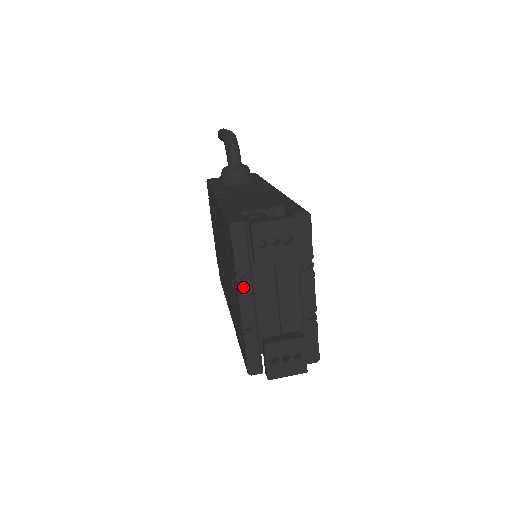
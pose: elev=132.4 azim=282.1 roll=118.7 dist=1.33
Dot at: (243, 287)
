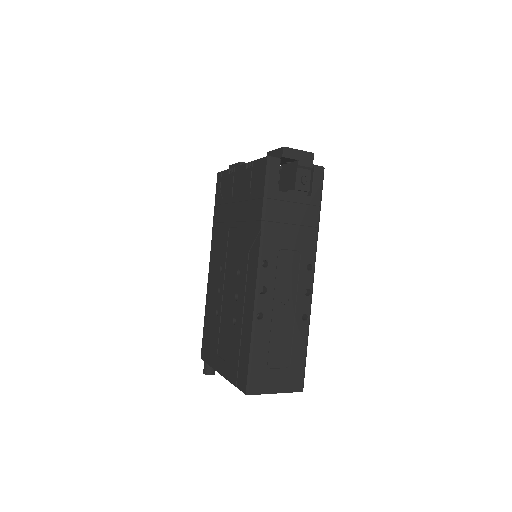
Dot at: occluded
